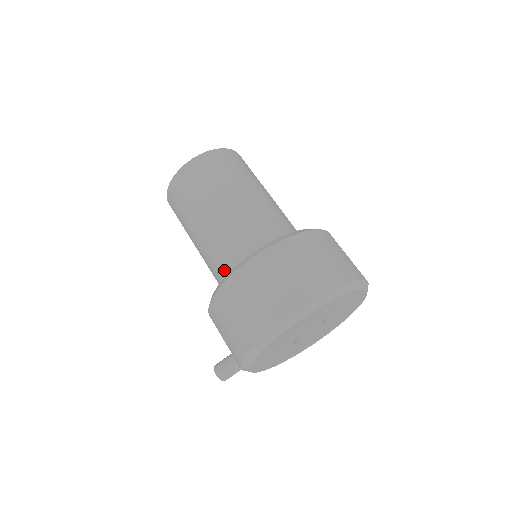
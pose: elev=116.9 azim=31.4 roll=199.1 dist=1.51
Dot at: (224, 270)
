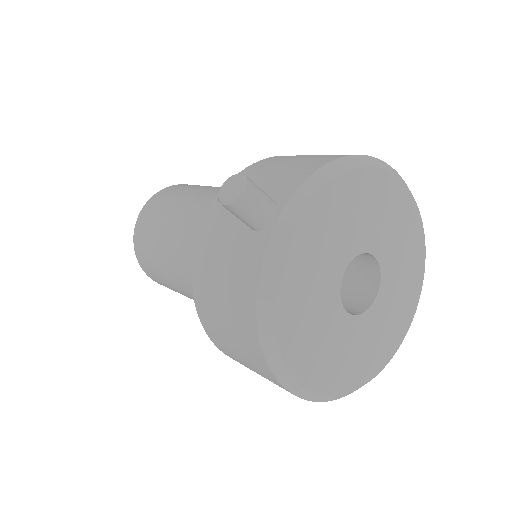
Dot at: occluded
